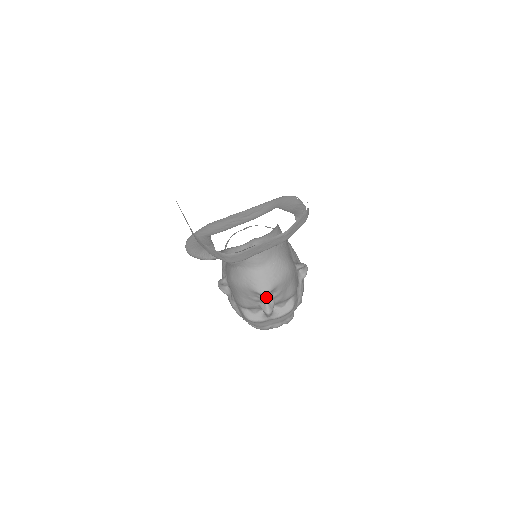
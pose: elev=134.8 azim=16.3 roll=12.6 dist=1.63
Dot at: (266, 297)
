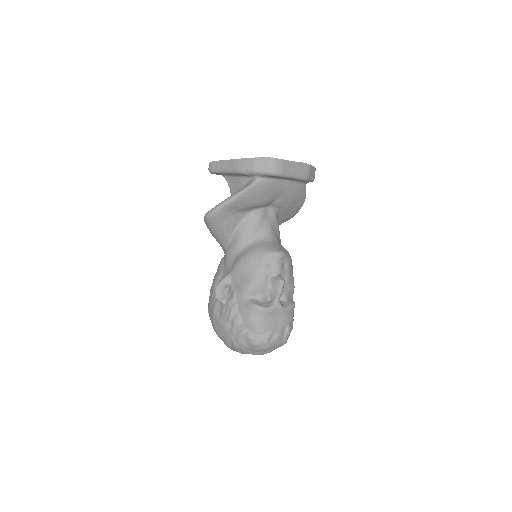
Dot at: (279, 264)
